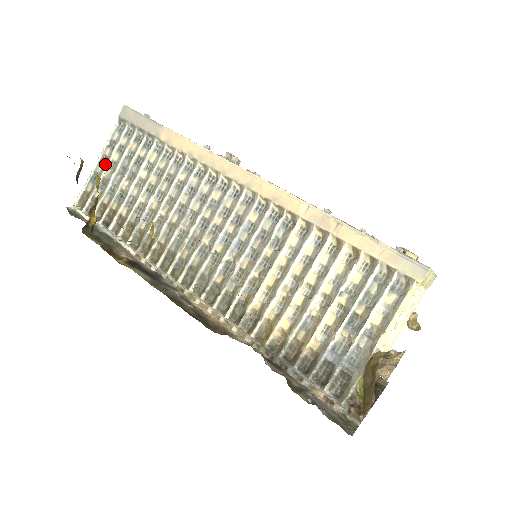
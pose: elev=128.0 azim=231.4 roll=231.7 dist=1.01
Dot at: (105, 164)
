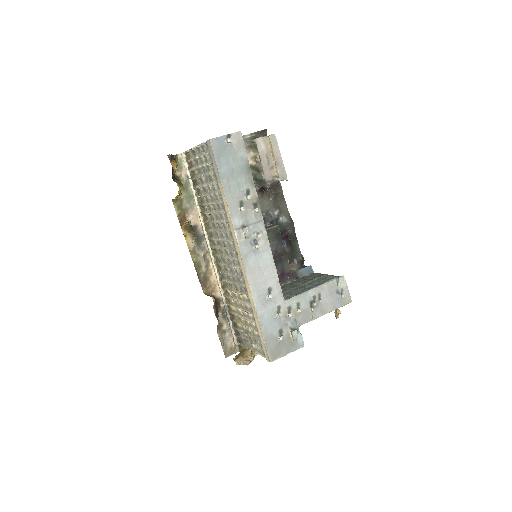
Dot at: (198, 154)
